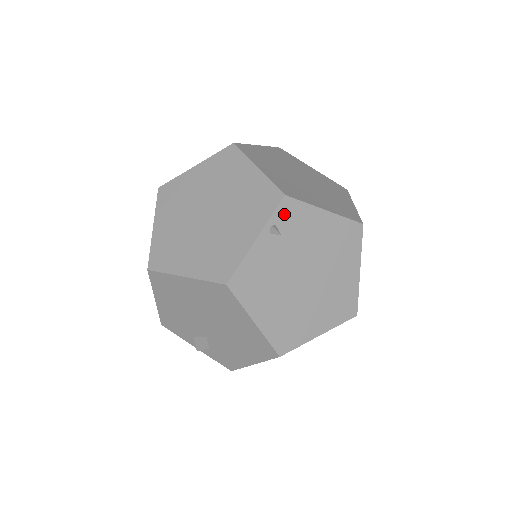
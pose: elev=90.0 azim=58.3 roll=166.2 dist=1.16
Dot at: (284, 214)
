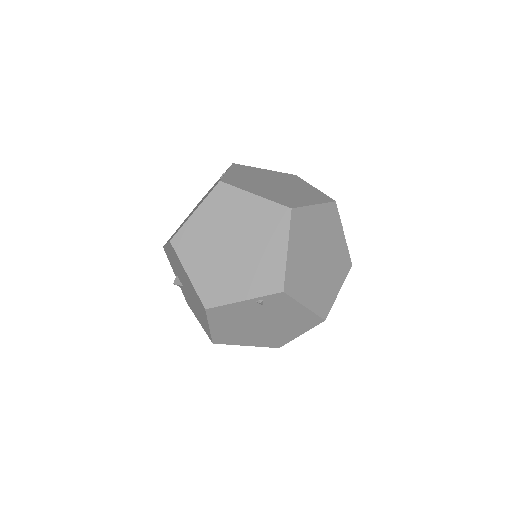
Dot at: (274, 298)
